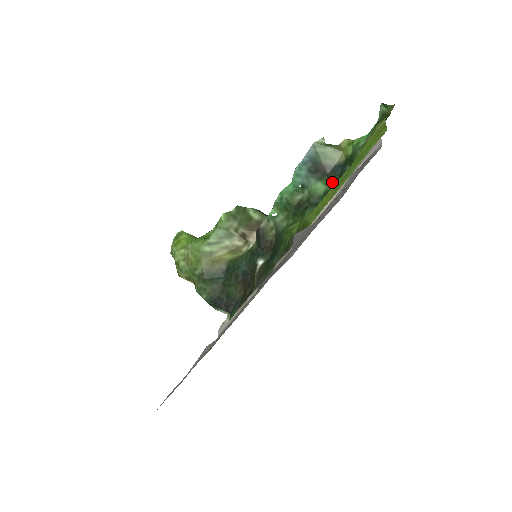
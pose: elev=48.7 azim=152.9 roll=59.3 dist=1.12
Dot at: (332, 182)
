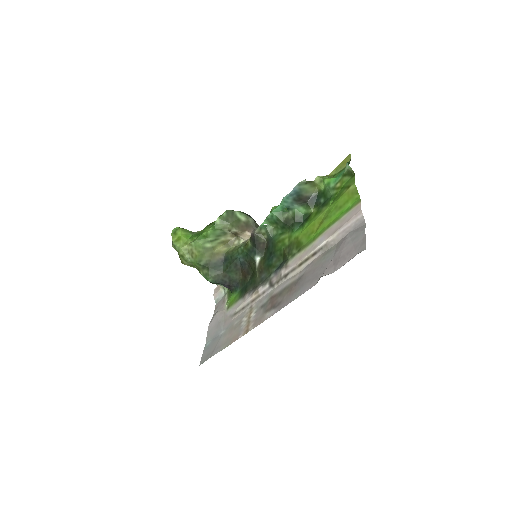
Dot at: (311, 209)
